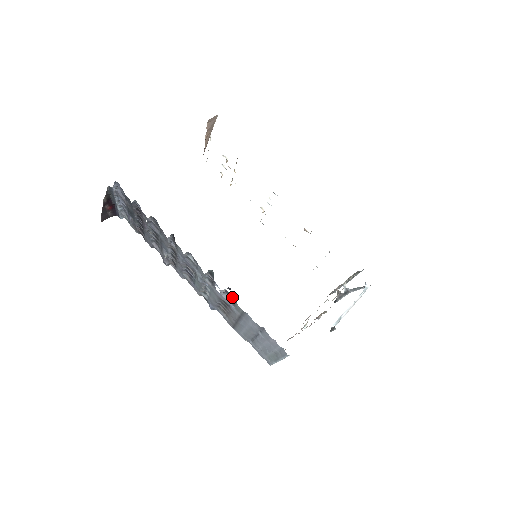
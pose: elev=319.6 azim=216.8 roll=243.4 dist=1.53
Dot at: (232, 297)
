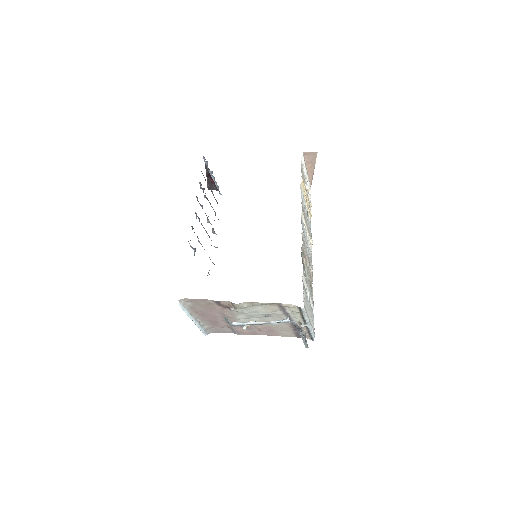
Dot at: occluded
